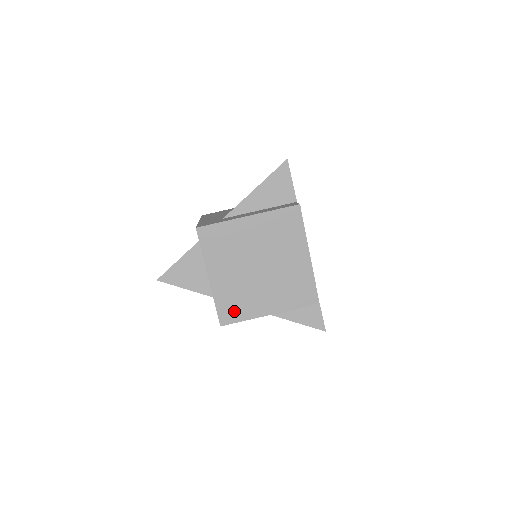
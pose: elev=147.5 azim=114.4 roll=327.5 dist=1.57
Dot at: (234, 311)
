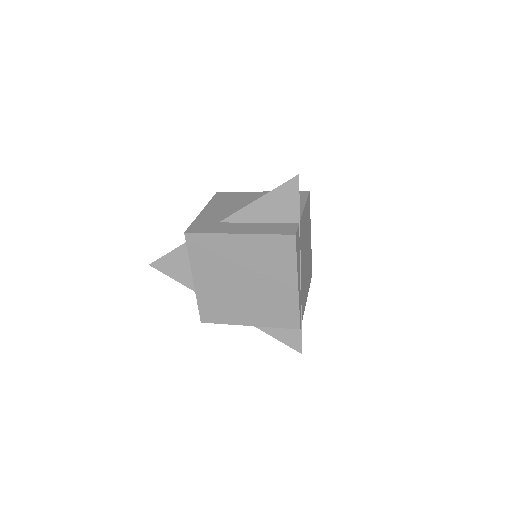
Dot at: (215, 314)
